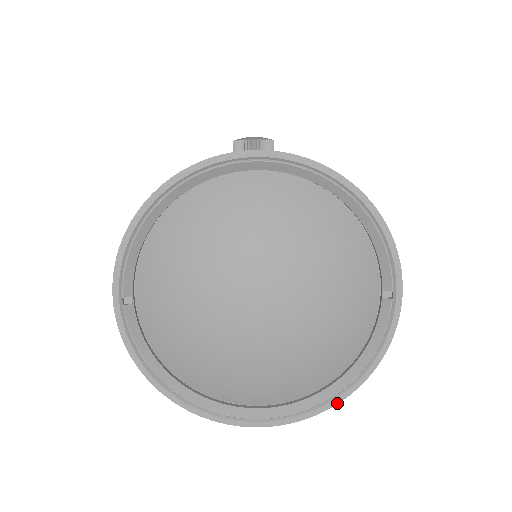
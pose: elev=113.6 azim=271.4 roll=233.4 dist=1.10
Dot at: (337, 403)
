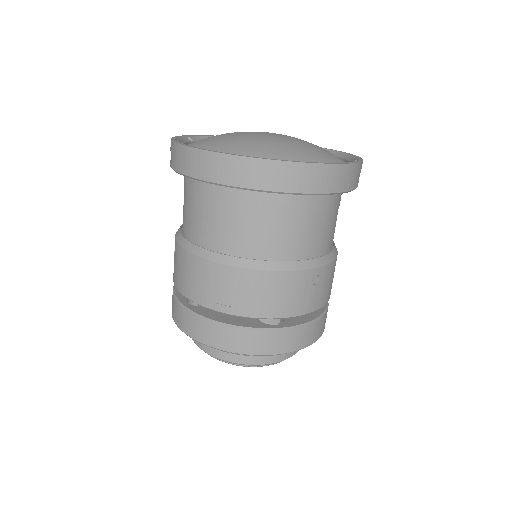
Dot at: (302, 162)
